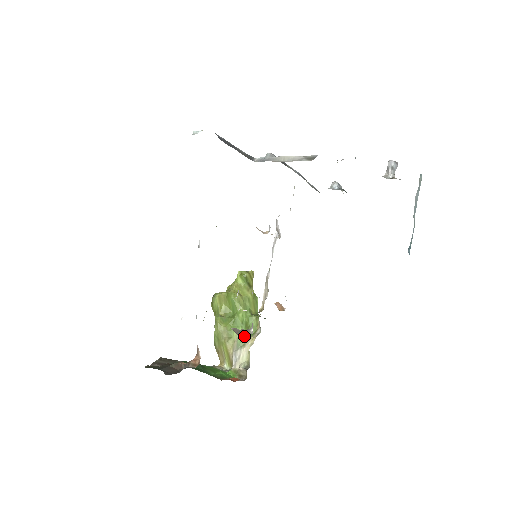
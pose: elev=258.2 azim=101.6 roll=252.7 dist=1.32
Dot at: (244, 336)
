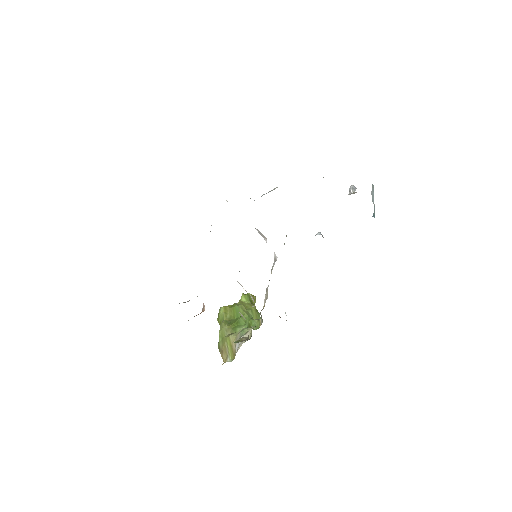
Dot at: (247, 328)
